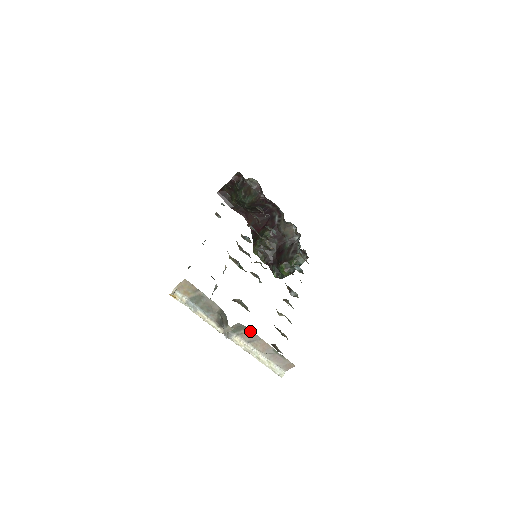
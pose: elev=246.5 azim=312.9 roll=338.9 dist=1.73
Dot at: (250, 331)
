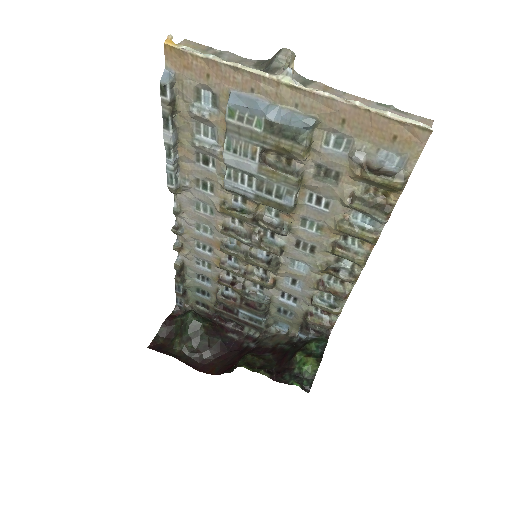
Dot at: (320, 85)
